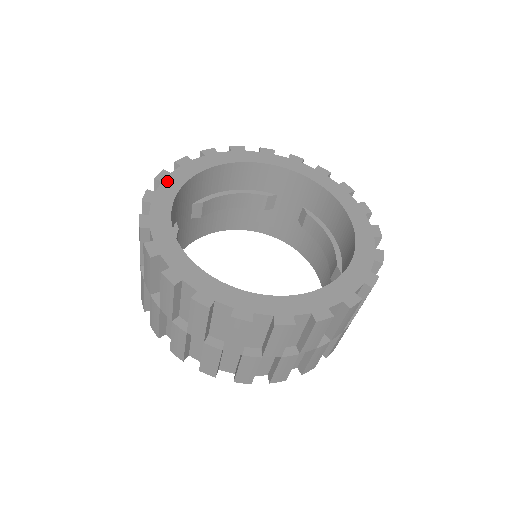
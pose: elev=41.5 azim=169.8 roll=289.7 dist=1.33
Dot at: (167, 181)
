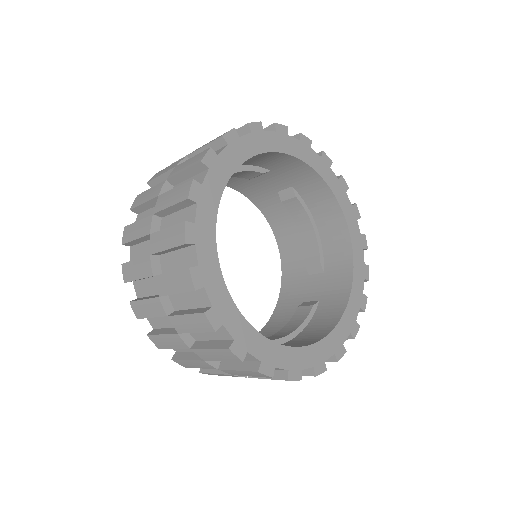
Dot at: (202, 201)
